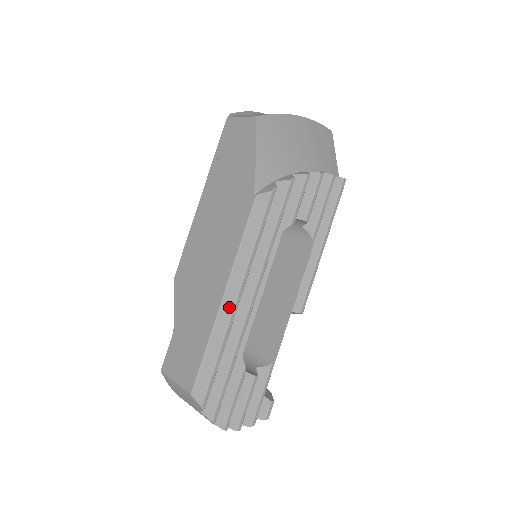
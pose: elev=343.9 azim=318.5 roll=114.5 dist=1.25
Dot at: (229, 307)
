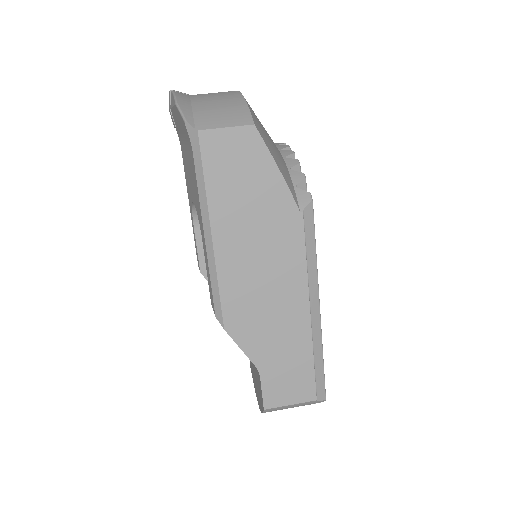
Dot at: (317, 318)
